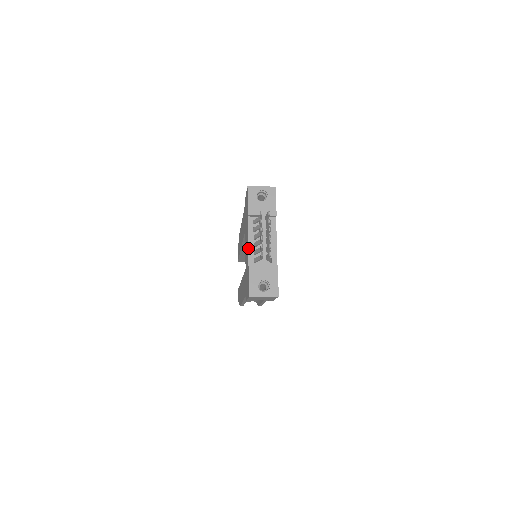
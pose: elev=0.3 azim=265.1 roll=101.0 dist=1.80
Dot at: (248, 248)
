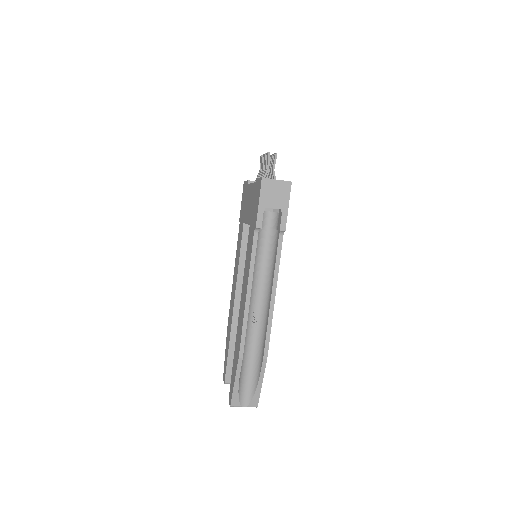
Dot at: (252, 183)
